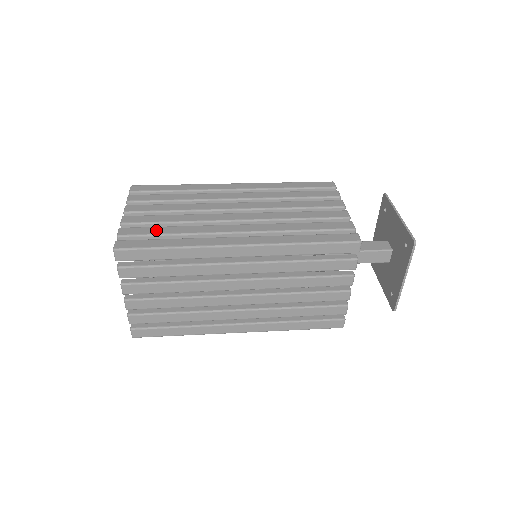
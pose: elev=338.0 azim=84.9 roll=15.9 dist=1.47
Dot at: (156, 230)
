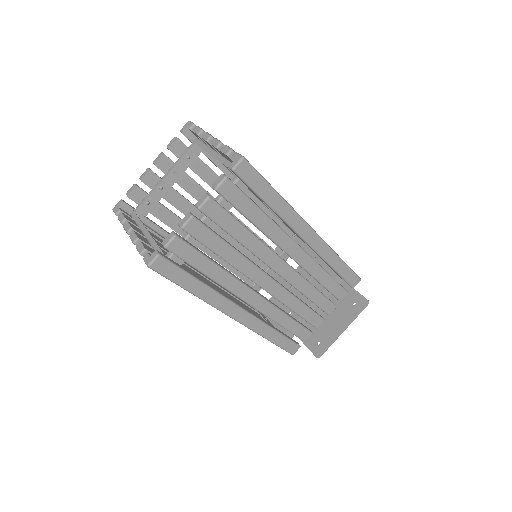
Dot at: occluded
